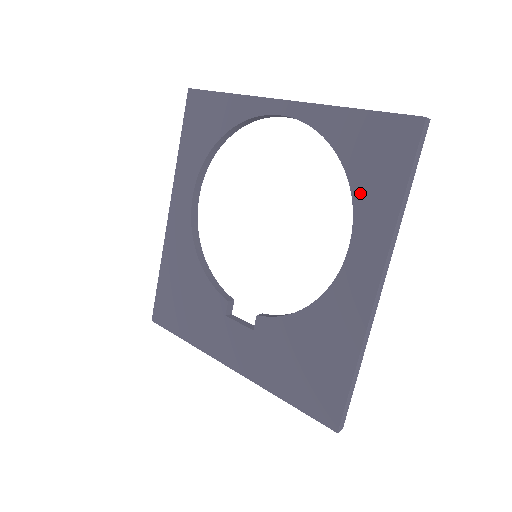
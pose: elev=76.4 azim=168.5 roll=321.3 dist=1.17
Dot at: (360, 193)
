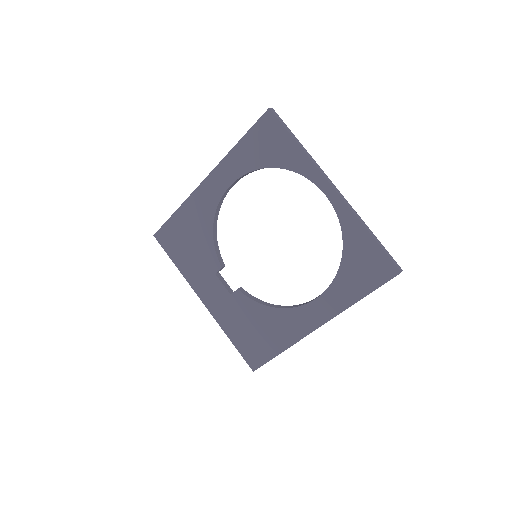
Dot at: (341, 278)
